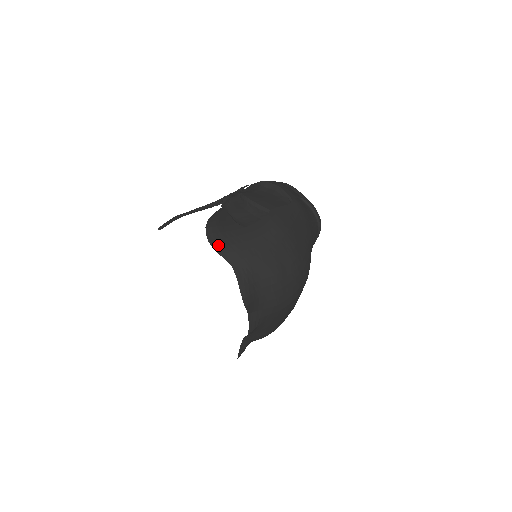
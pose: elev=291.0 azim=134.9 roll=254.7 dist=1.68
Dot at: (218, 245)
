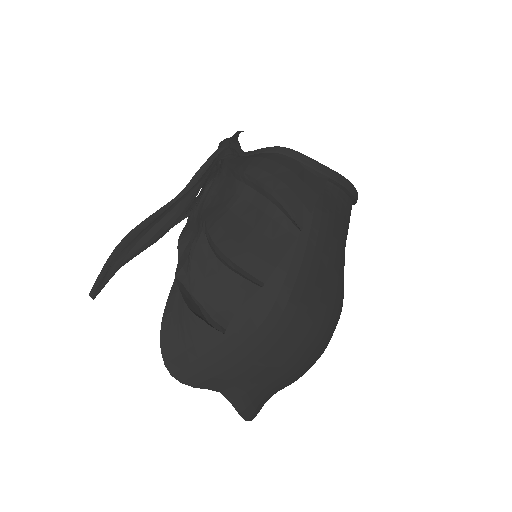
Dot at: (189, 375)
